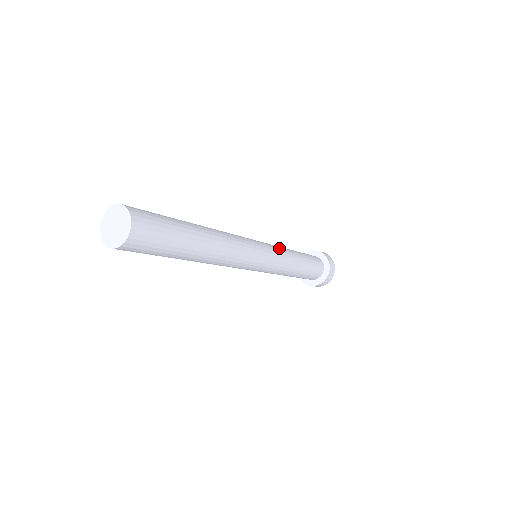
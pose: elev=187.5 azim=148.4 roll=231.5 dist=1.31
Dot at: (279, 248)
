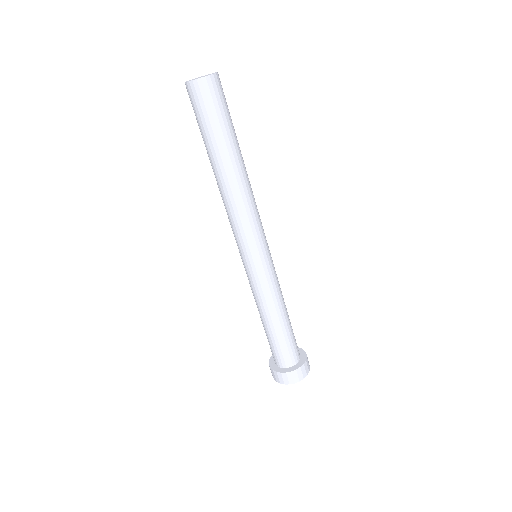
Dot at: occluded
